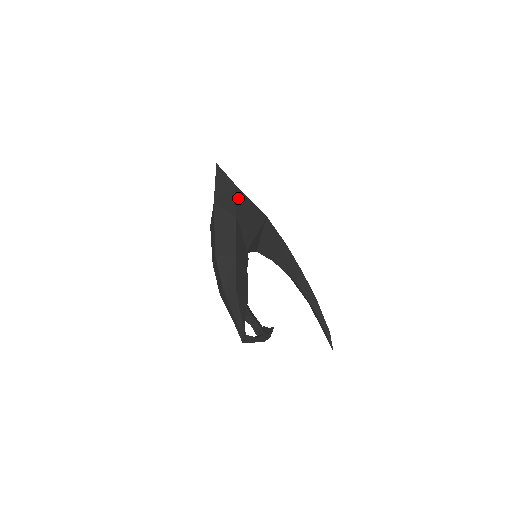
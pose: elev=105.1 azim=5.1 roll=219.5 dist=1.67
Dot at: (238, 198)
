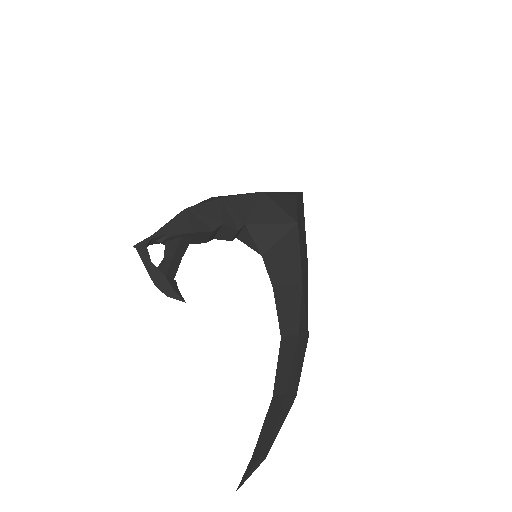
Dot at: (285, 196)
